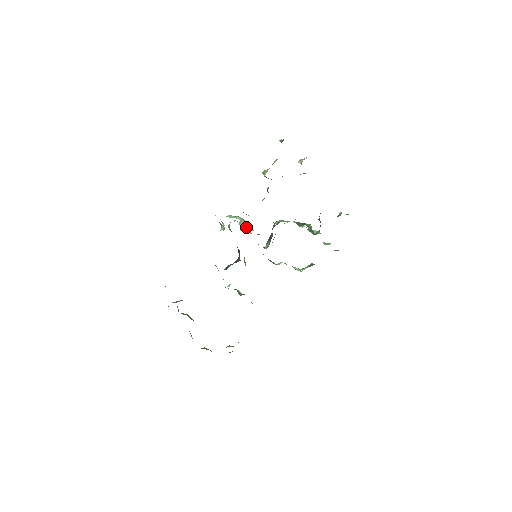
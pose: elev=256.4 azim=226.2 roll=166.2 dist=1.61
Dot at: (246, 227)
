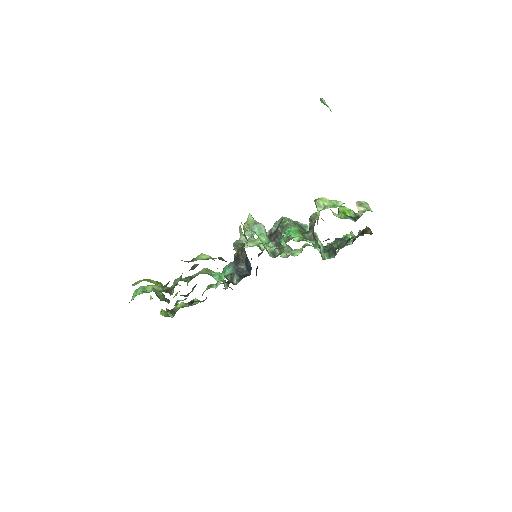
Dot at: occluded
